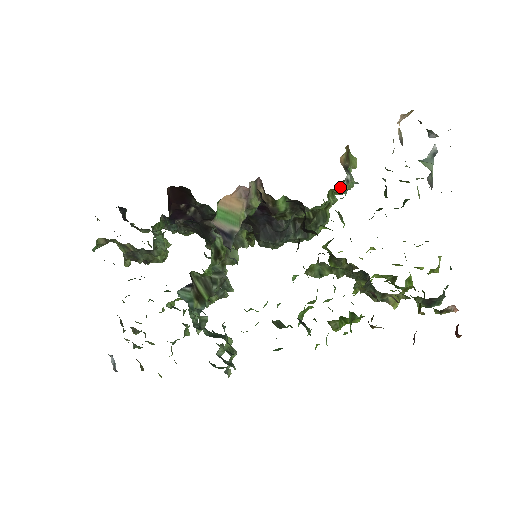
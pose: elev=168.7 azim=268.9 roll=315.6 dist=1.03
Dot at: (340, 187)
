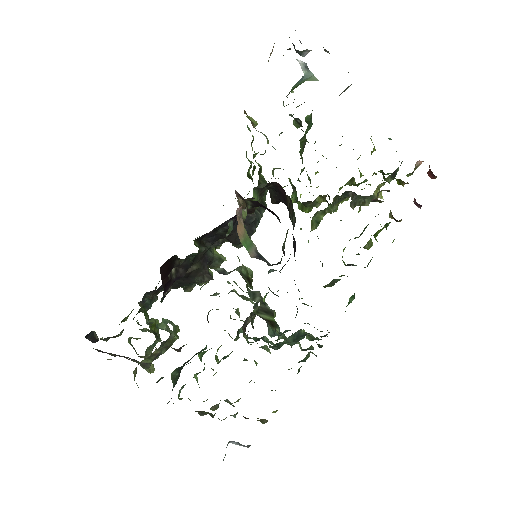
Dot at: occluded
